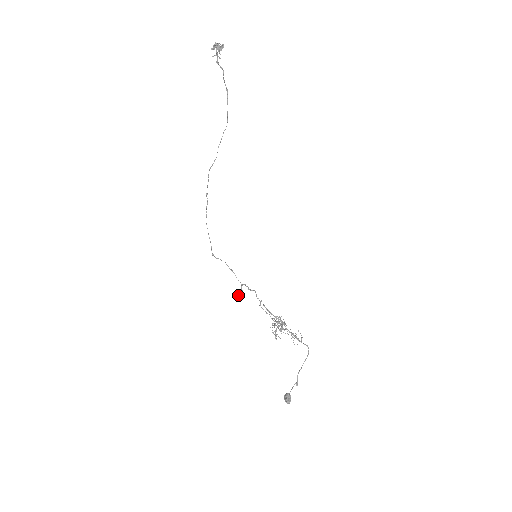
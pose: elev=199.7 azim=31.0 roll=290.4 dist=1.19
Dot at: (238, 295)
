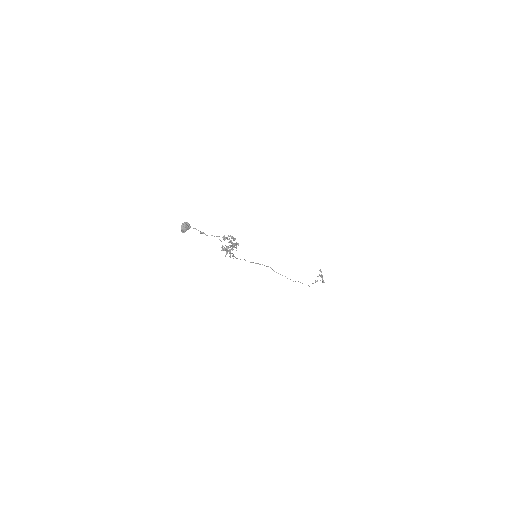
Dot at: (225, 249)
